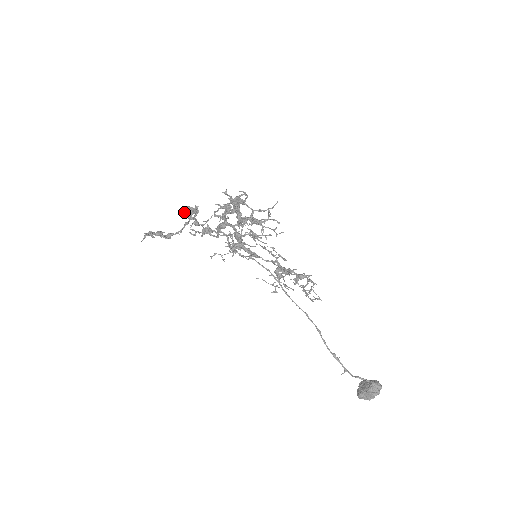
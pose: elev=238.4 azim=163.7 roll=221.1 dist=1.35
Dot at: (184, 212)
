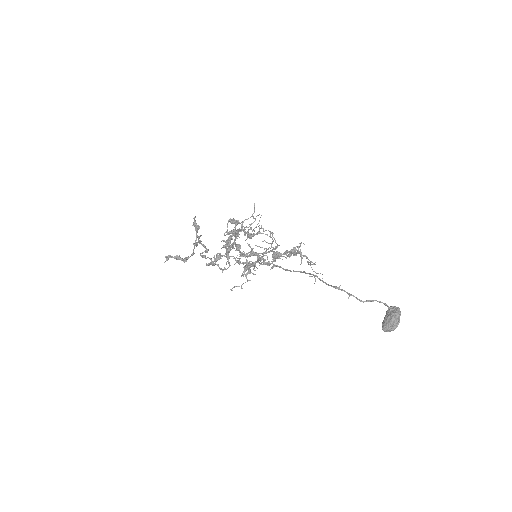
Dot at: occluded
